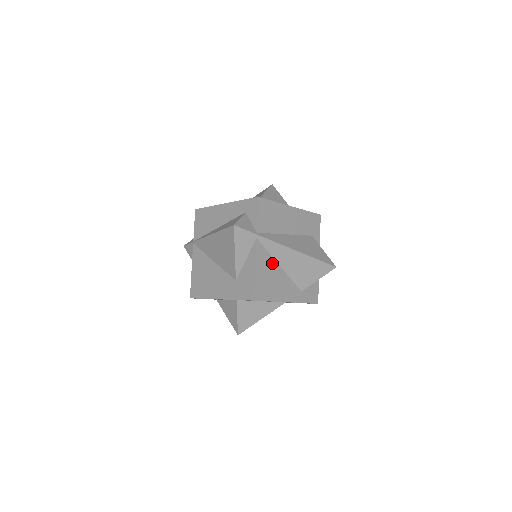
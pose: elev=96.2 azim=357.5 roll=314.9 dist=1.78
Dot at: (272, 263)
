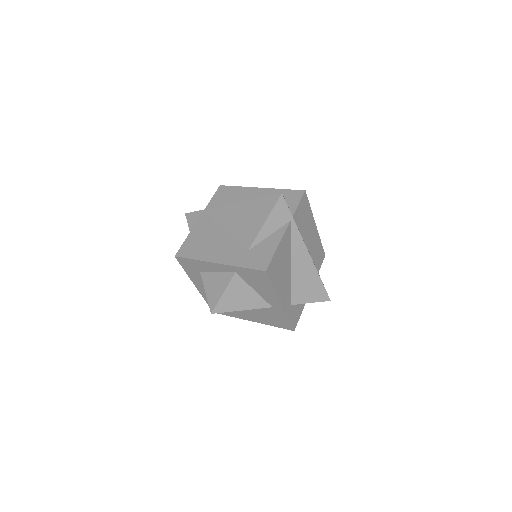
Dot at: (288, 255)
